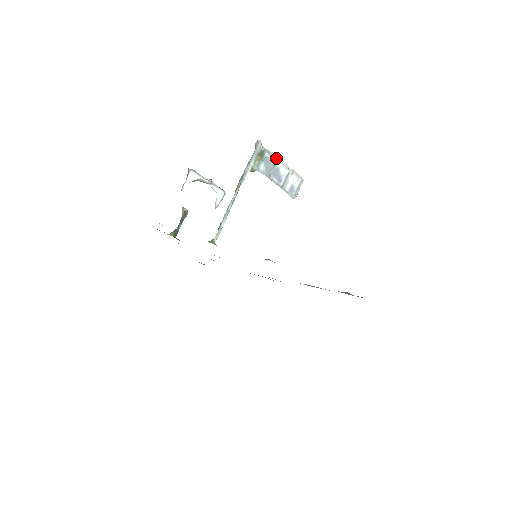
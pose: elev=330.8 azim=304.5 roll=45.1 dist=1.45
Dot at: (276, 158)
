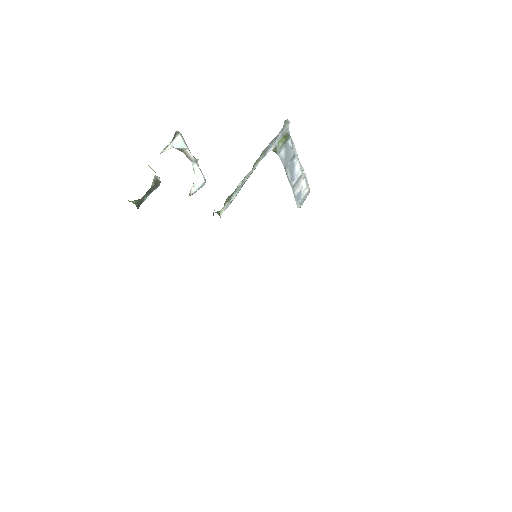
Dot at: (295, 151)
